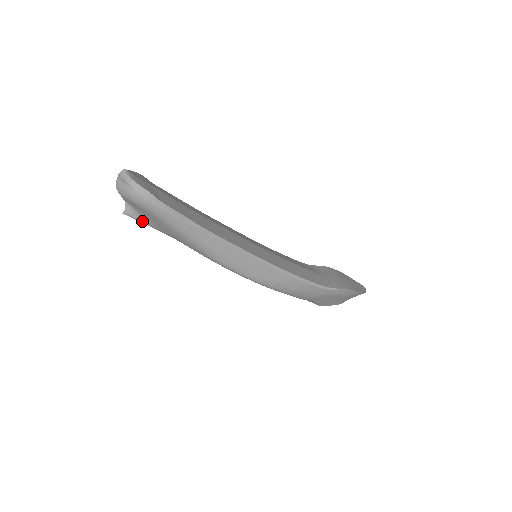
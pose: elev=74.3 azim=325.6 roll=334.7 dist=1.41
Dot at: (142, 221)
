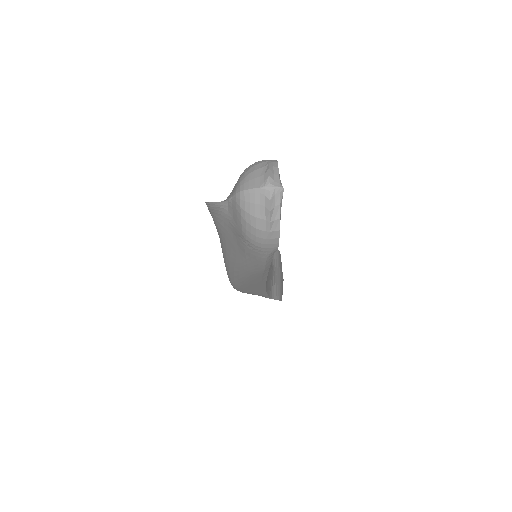
Dot at: (214, 216)
